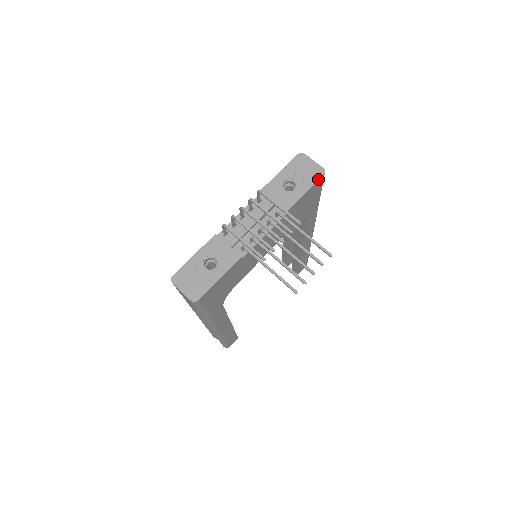
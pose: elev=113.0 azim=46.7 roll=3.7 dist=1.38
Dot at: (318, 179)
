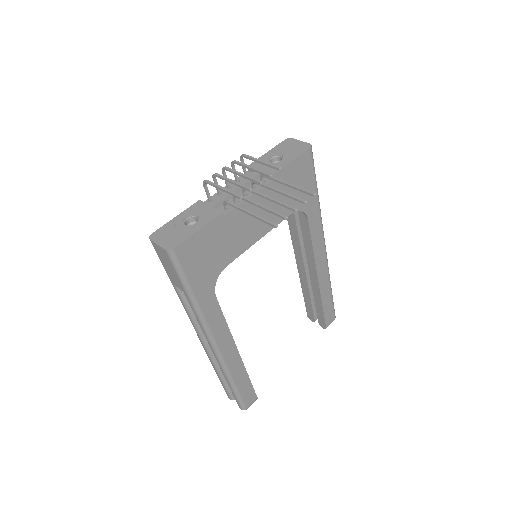
Dot at: (304, 151)
